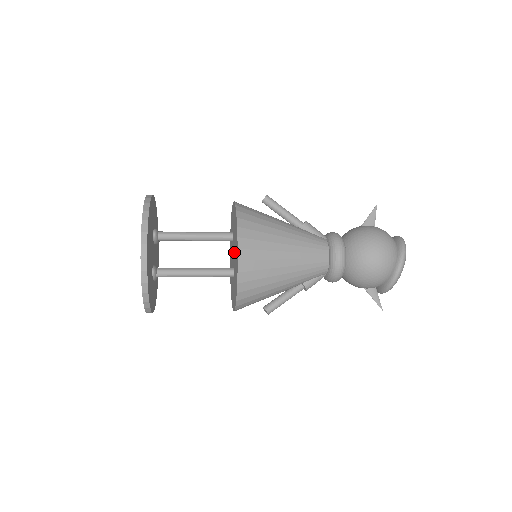
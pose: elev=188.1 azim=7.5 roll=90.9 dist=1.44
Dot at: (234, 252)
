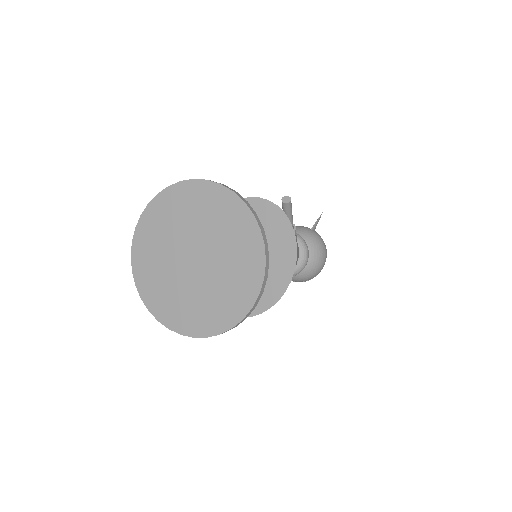
Dot at: occluded
